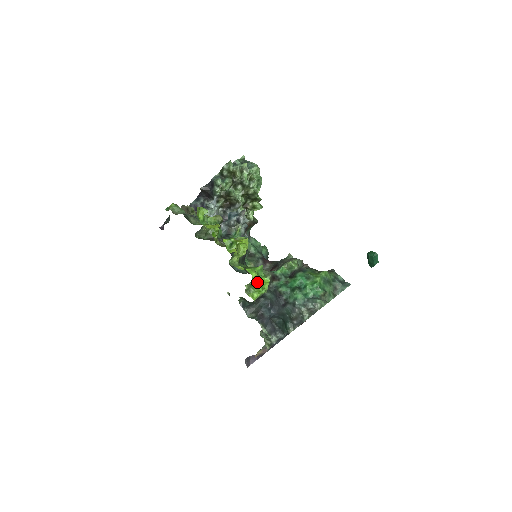
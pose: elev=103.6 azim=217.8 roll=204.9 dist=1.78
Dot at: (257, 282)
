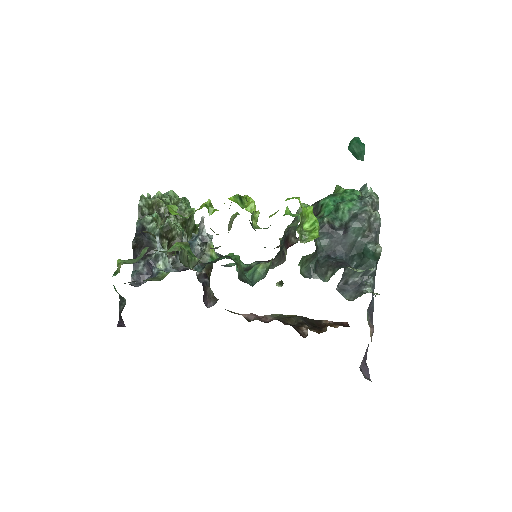
Dot at: (303, 217)
